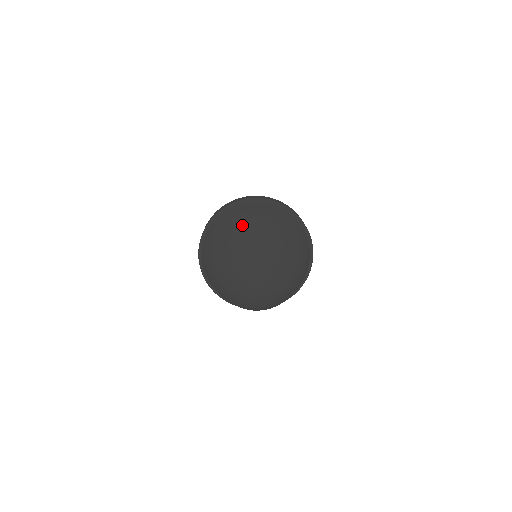
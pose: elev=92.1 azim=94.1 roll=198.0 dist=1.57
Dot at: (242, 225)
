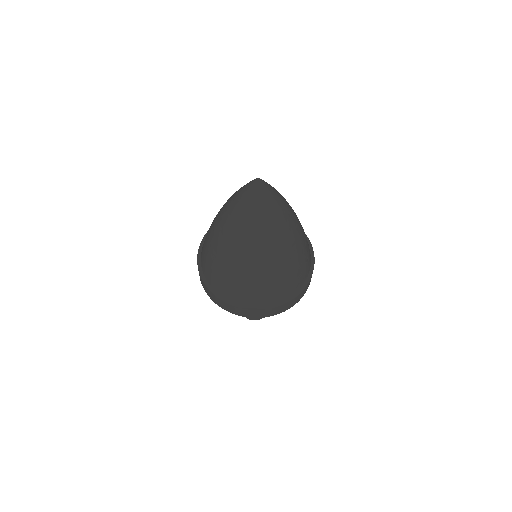
Dot at: occluded
